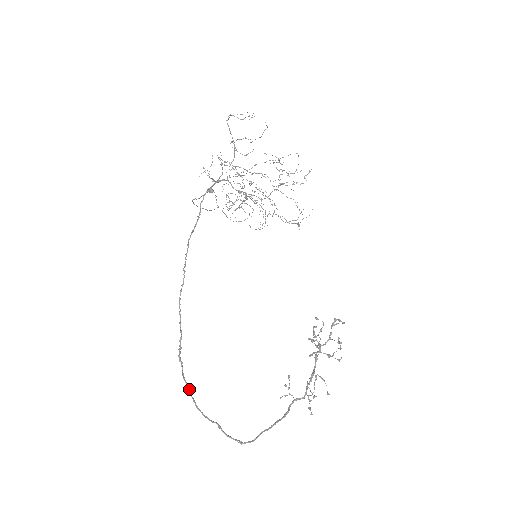
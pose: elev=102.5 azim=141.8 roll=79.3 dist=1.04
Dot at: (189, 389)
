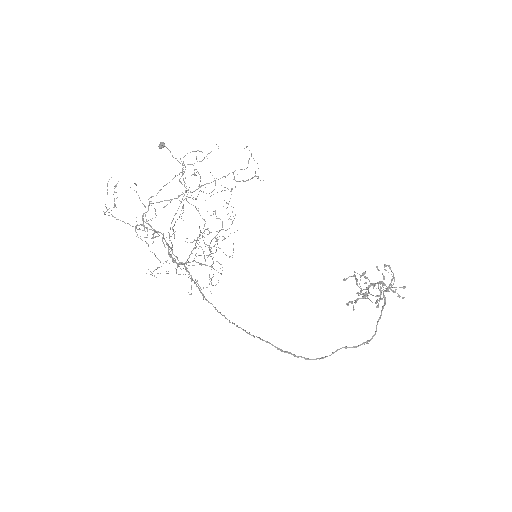
Dot at: (306, 358)
